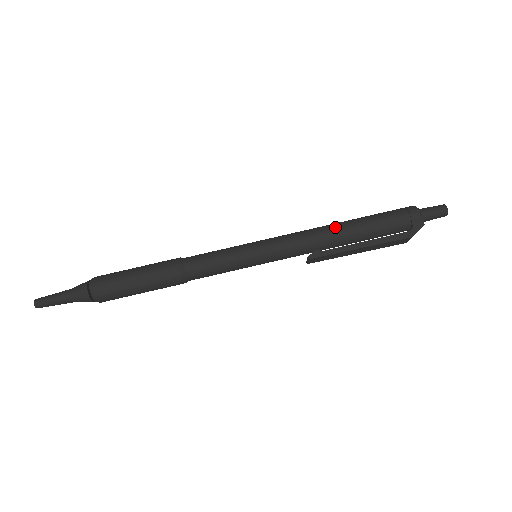
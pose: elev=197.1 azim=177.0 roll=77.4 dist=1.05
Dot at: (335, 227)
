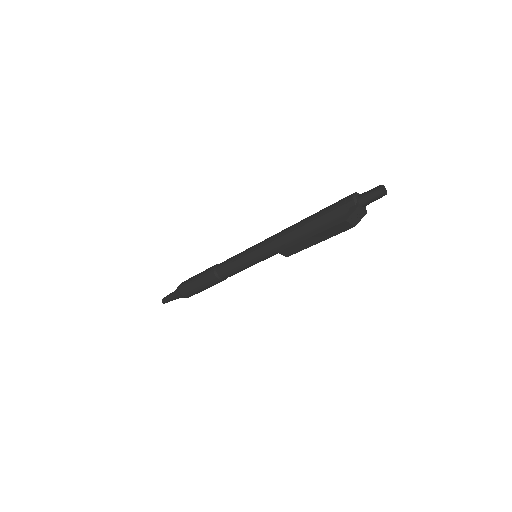
Dot at: (296, 224)
